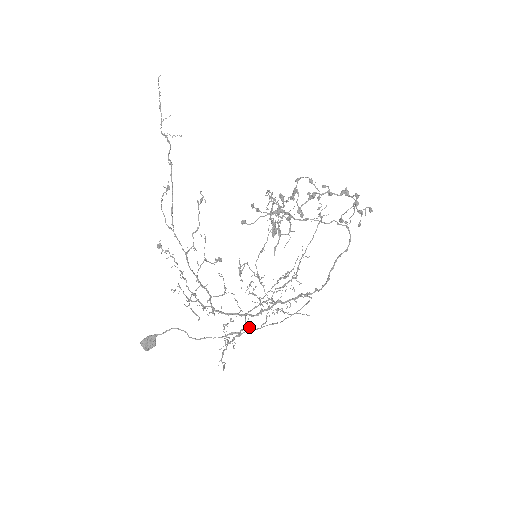
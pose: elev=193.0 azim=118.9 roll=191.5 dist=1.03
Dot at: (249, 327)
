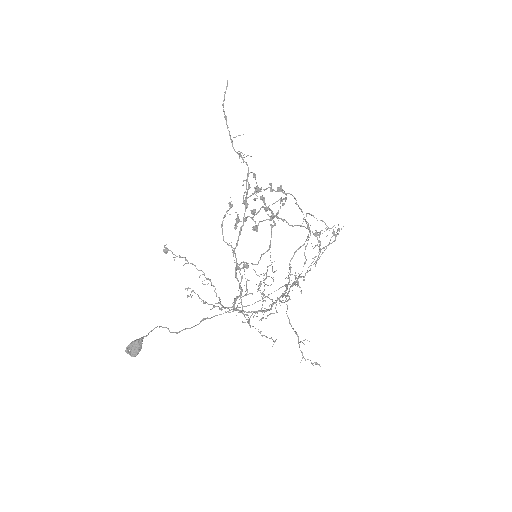
Dot at: occluded
